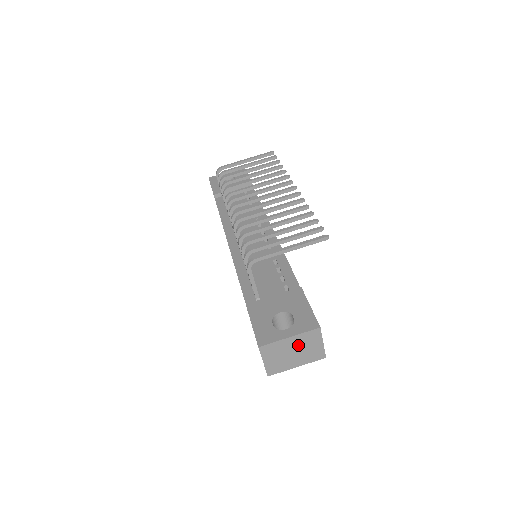
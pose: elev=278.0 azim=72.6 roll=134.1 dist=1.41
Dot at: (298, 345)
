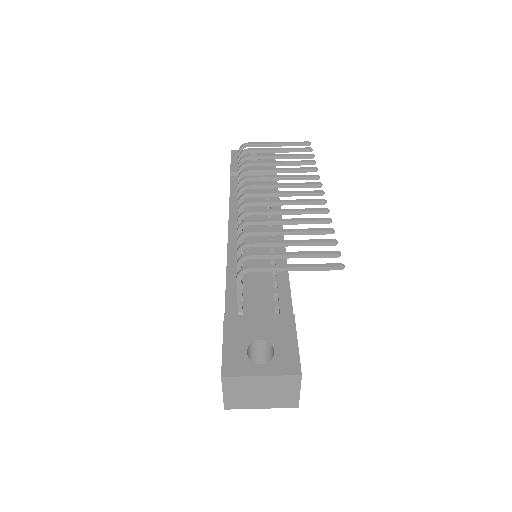
Dot at: (269, 386)
